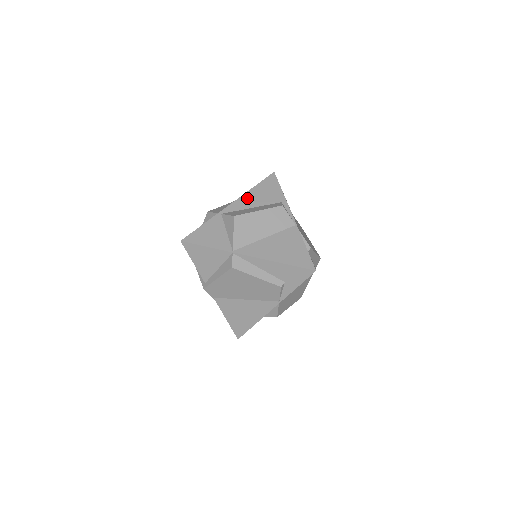
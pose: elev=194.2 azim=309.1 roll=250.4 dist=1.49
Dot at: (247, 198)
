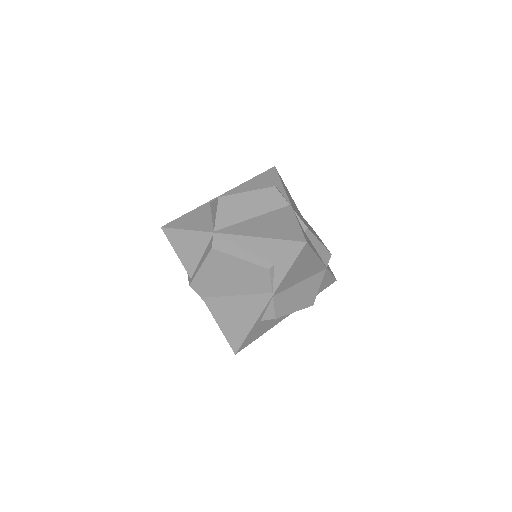
Dot at: (241, 188)
